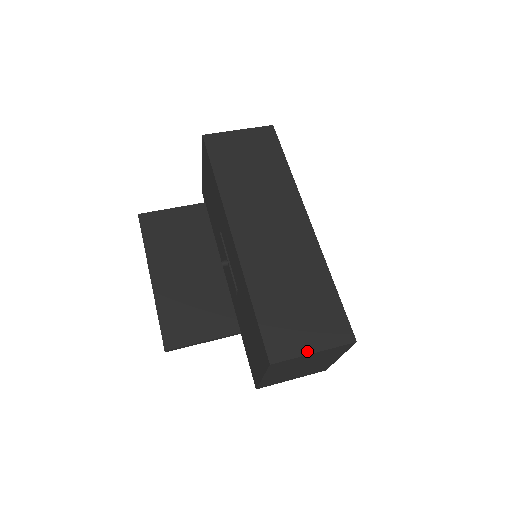
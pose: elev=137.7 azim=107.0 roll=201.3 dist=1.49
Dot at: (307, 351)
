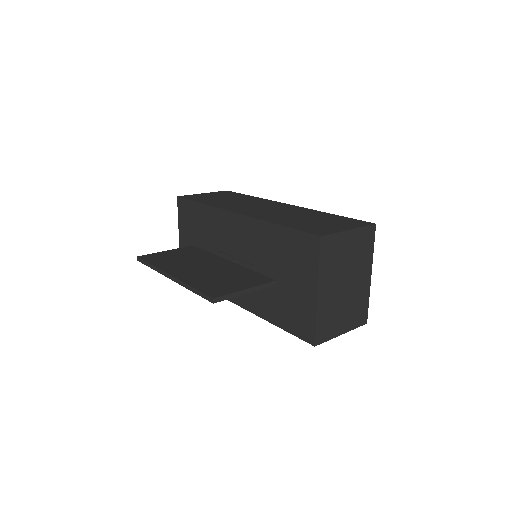
Dot at: (343, 230)
